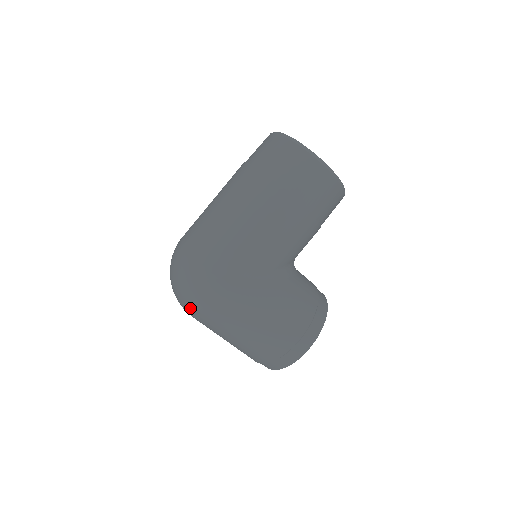
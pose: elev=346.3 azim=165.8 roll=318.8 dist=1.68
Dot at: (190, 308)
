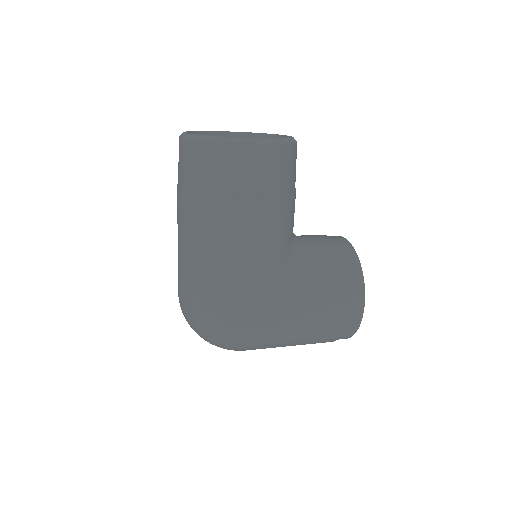
Dot at: occluded
